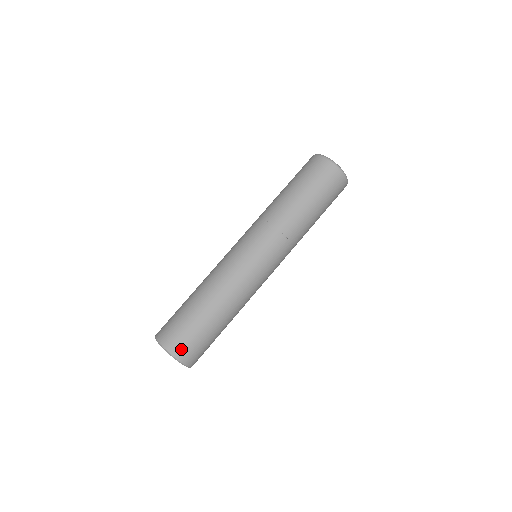
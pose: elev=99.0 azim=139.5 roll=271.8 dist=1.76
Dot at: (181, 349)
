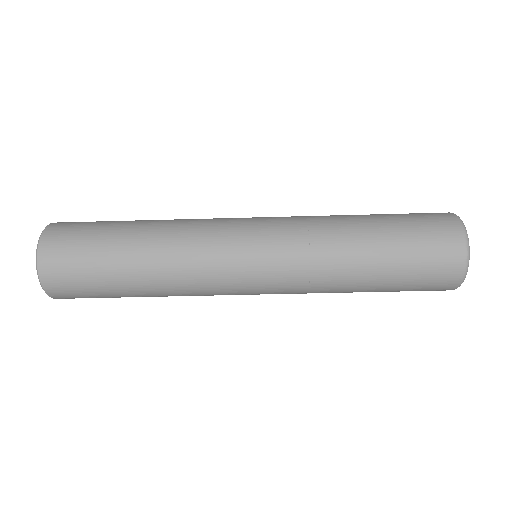
Dot at: (71, 298)
